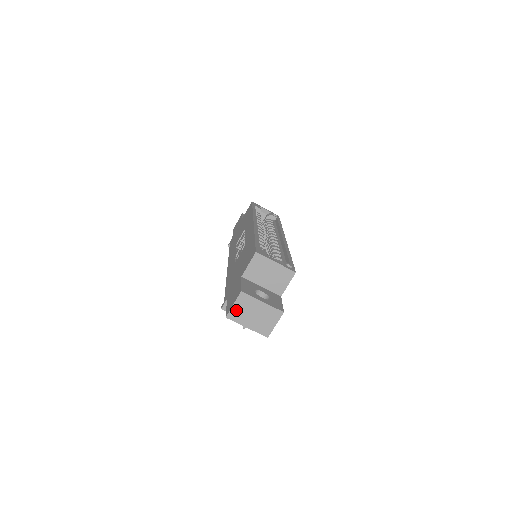
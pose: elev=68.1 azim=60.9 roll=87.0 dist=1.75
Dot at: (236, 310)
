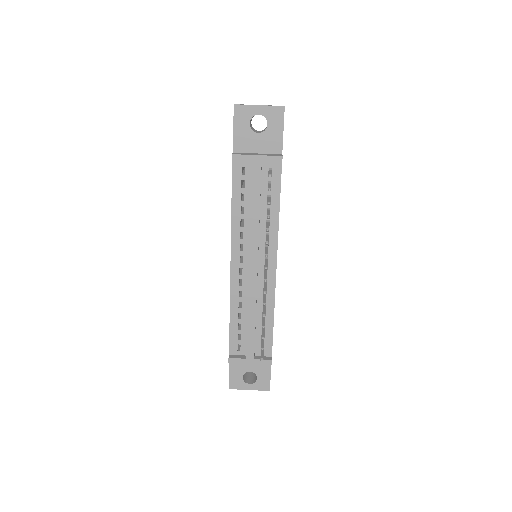
Dot at: occluded
